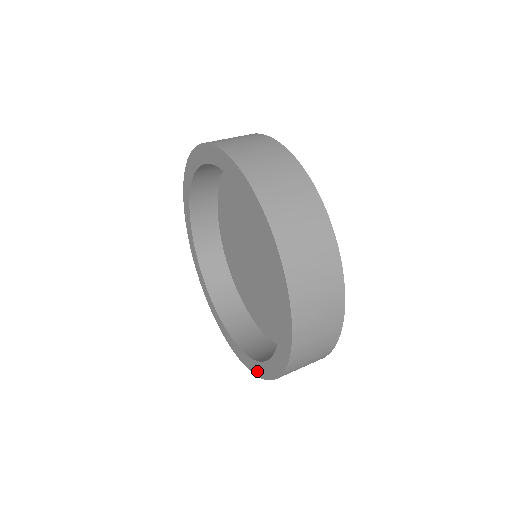
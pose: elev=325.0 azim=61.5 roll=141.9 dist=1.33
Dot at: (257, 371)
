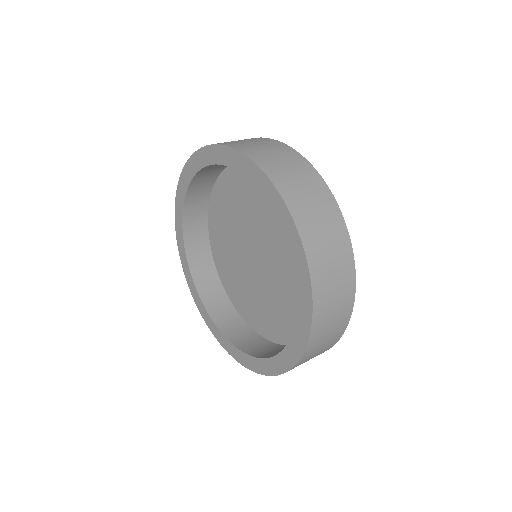
Dot at: (306, 307)
